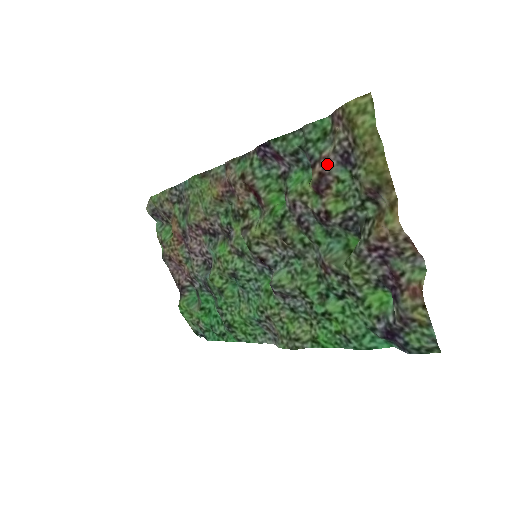
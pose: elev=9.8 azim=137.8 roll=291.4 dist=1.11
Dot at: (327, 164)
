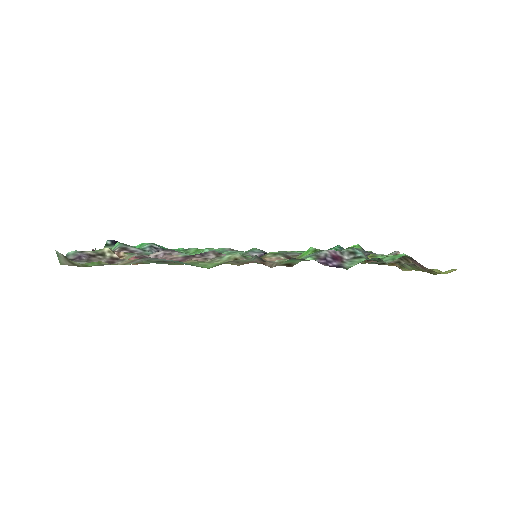
Dot at: occluded
